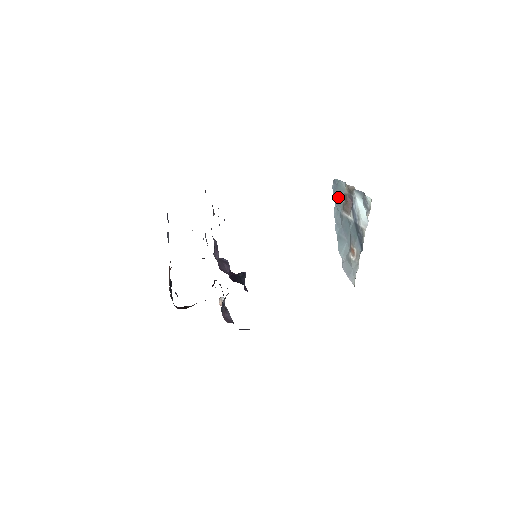
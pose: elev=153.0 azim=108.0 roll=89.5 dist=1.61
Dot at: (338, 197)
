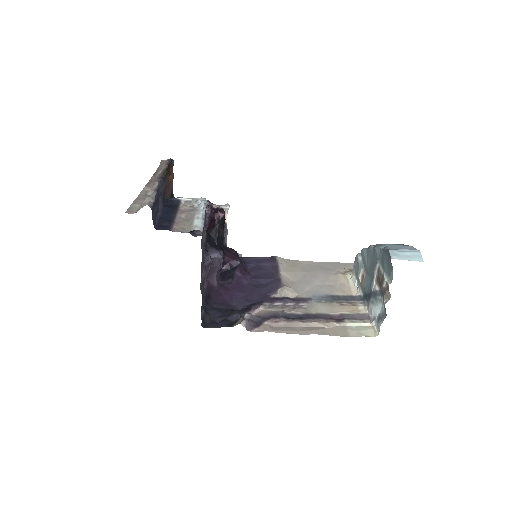
Dot at: (385, 260)
